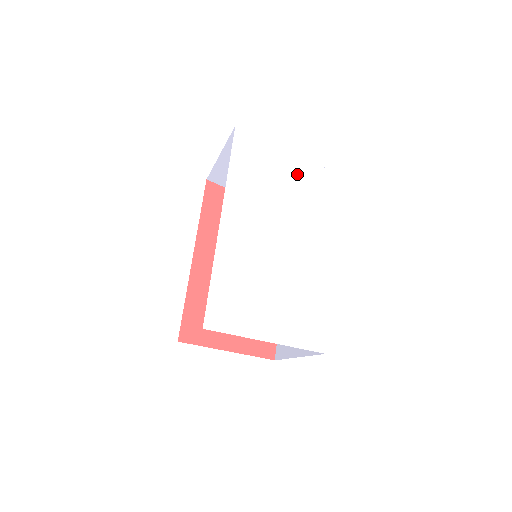
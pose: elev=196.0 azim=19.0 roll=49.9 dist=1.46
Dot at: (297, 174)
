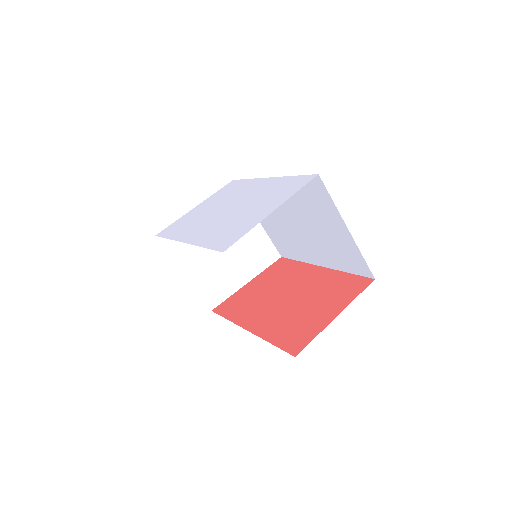
Dot at: (208, 203)
